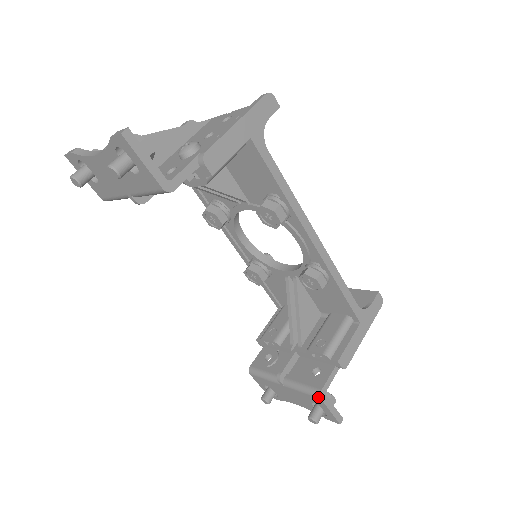
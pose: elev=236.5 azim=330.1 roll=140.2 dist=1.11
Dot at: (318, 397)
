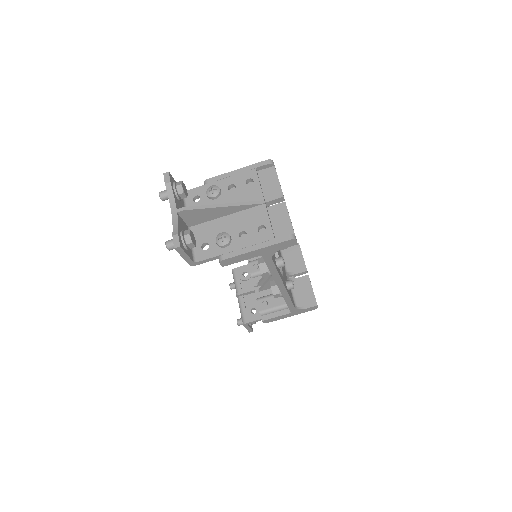
Dot at: (243, 323)
